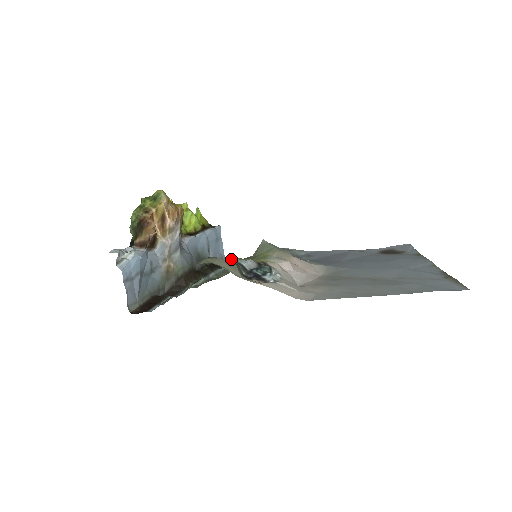
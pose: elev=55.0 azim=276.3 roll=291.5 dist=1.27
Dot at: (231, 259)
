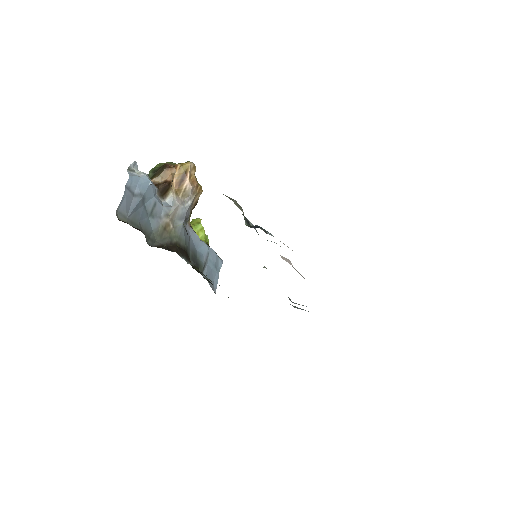
Dot at: occluded
